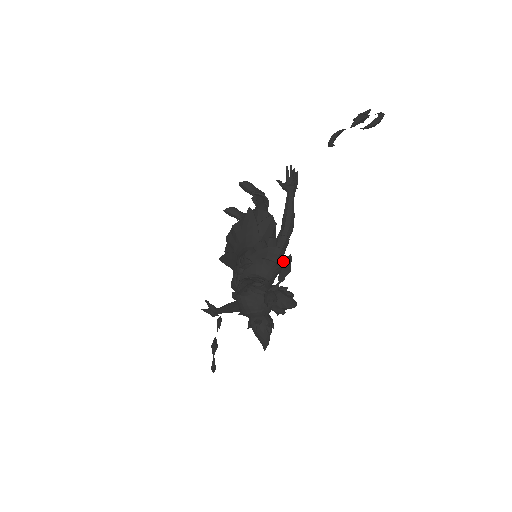
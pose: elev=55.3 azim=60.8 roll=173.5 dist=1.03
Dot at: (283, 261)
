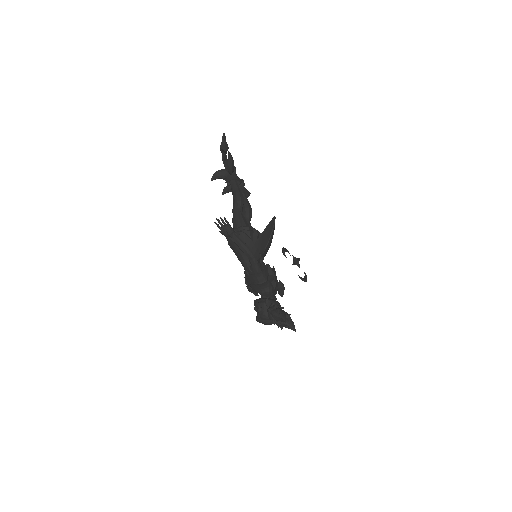
Dot at: (266, 273)
